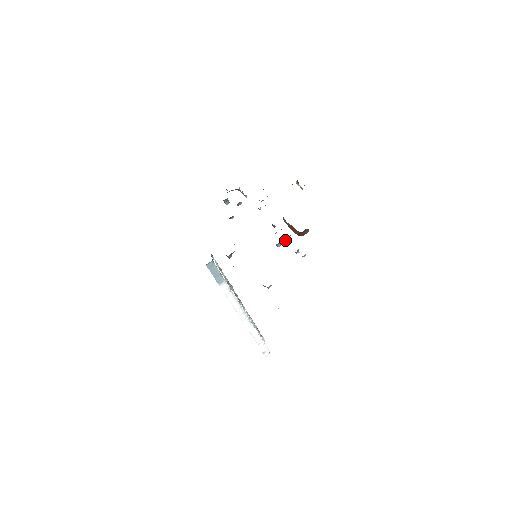
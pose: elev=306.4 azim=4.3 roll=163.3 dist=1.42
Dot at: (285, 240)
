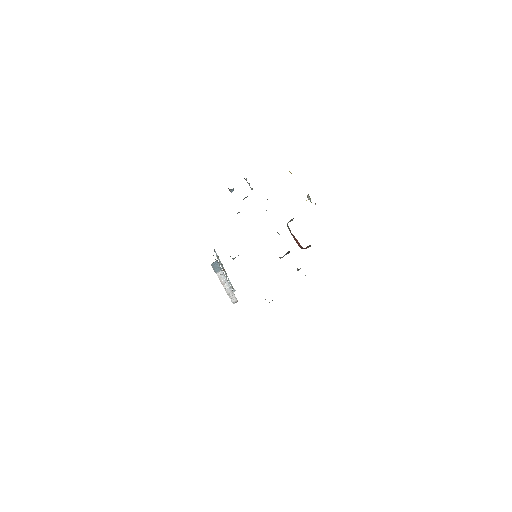
Dot at: (288, 252)
